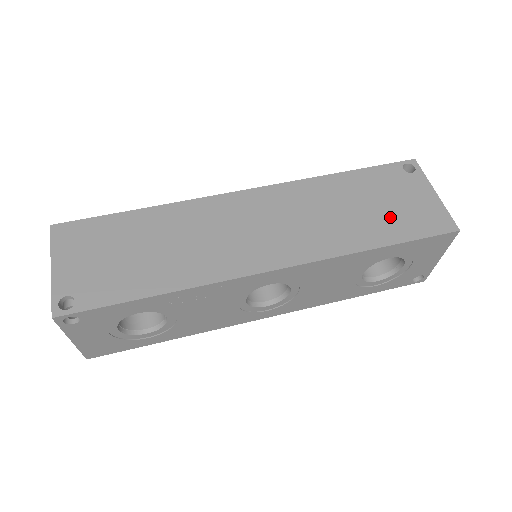
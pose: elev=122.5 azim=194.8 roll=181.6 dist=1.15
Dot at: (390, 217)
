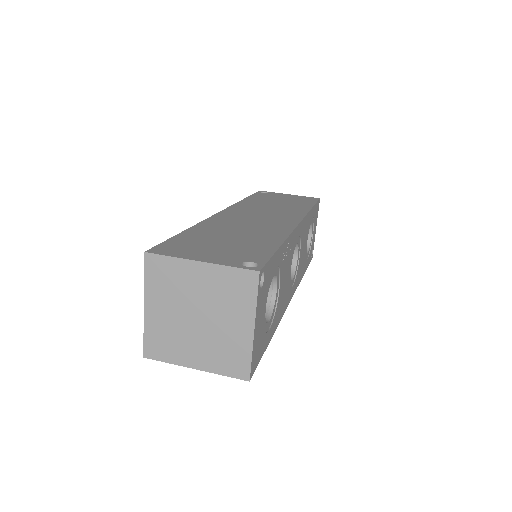
Dot at: (294, 202)
